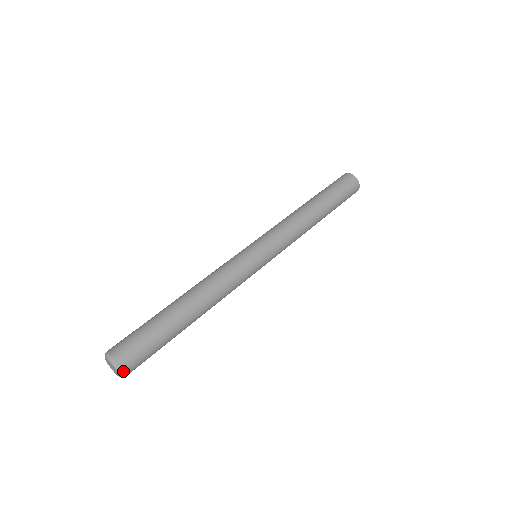
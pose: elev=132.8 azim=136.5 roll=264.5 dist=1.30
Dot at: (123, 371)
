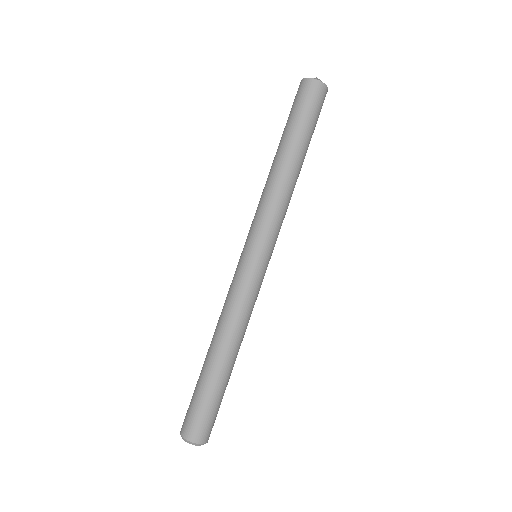
Dot at: (207, 442)
